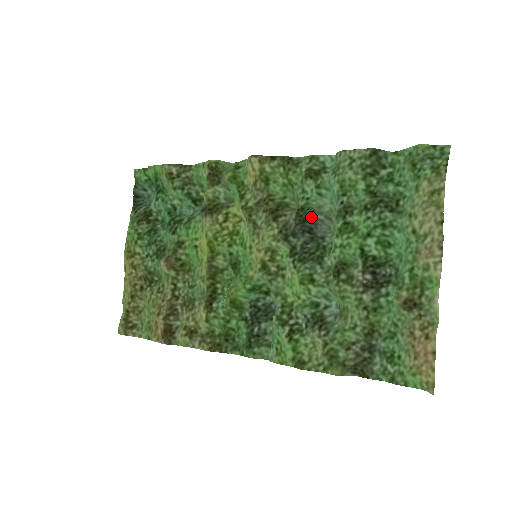
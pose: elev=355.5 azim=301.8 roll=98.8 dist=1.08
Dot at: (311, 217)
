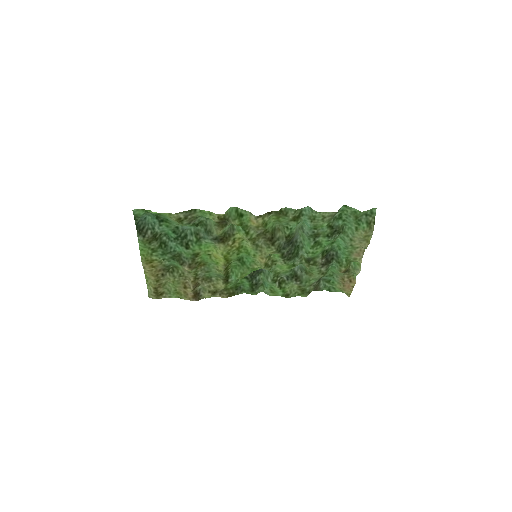
Dot at: (293, 237)
